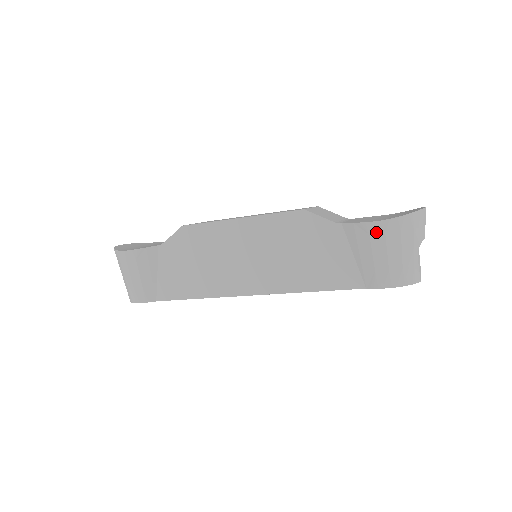
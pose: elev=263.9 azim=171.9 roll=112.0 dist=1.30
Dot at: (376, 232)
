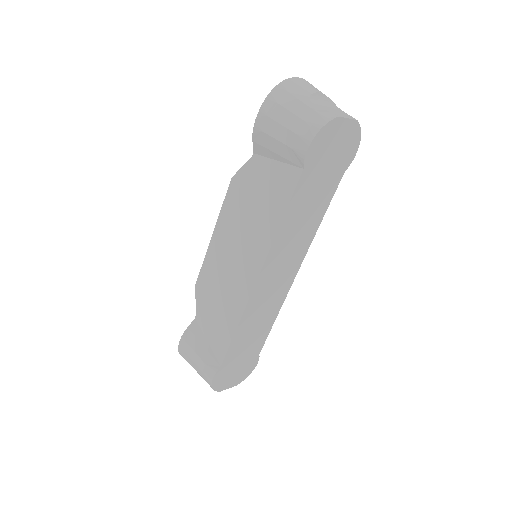
Dot at: (263, 124)
